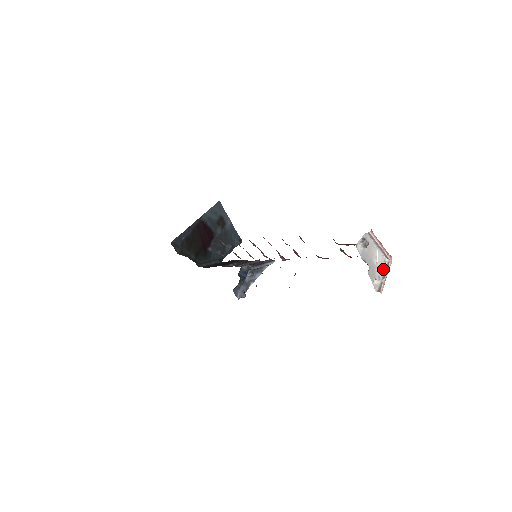
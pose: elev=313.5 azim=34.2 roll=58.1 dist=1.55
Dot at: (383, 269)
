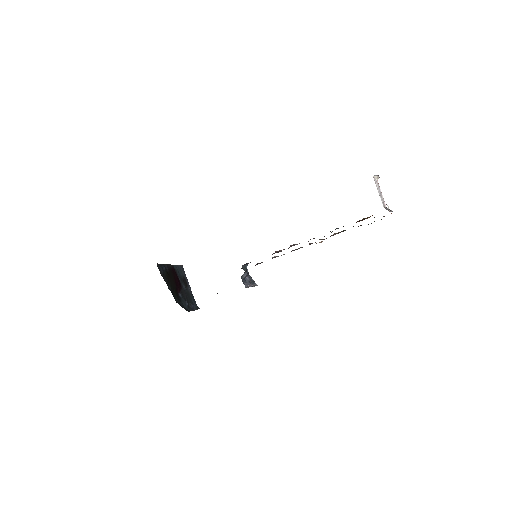
Dot at: occluded
